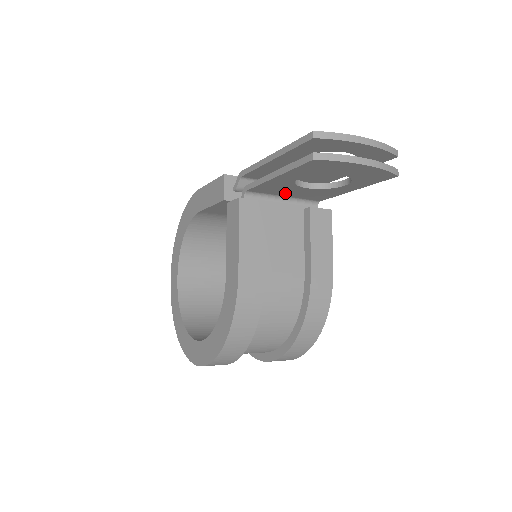
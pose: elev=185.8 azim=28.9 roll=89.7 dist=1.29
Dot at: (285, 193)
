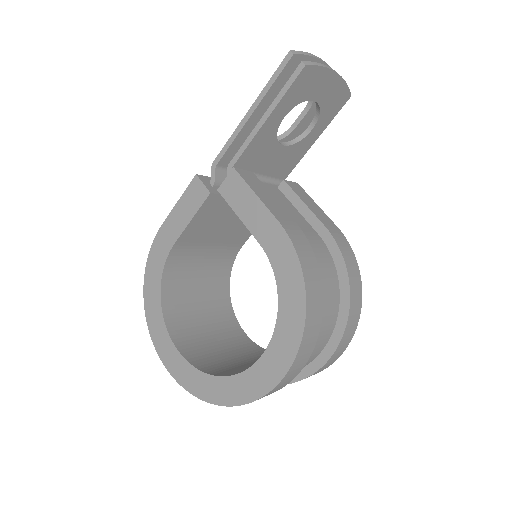
Dot at: (262, 166)
